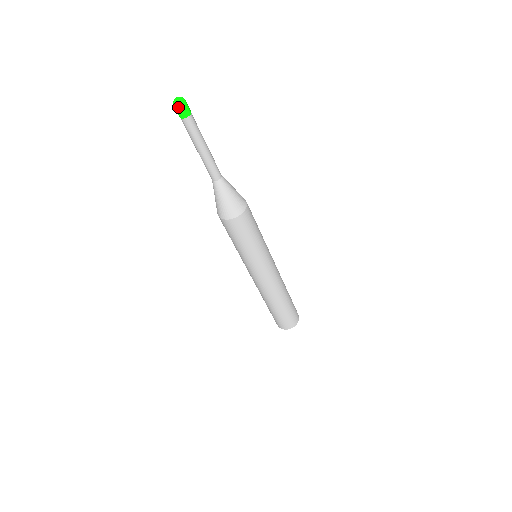
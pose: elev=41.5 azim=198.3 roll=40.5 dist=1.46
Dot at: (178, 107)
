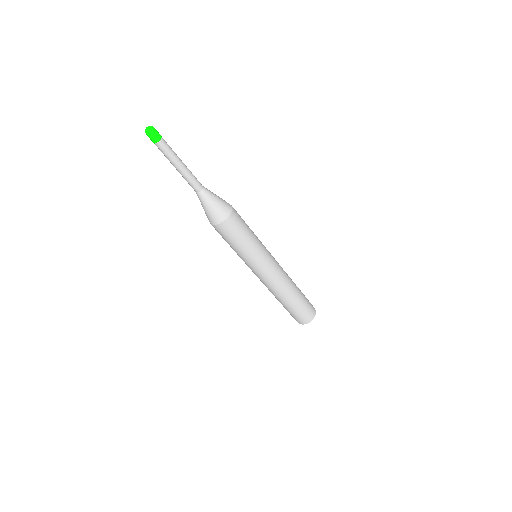
Dot at: (151, 133)
